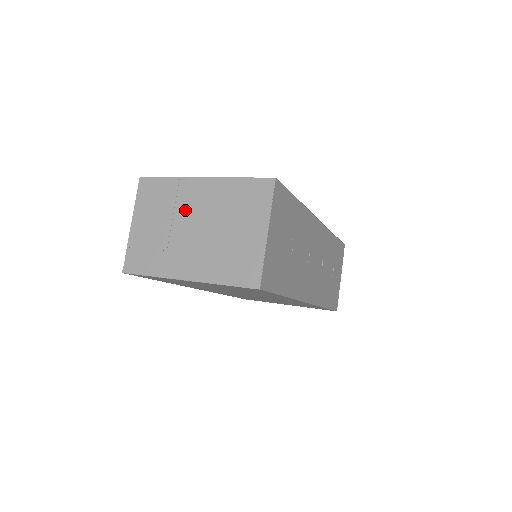
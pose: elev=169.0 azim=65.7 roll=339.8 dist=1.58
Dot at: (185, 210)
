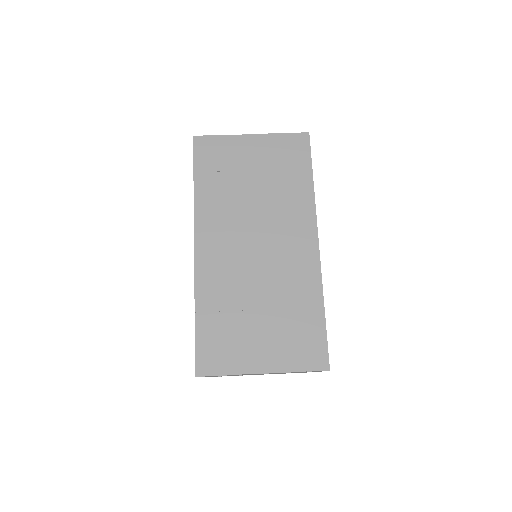
Dot at: occluded
